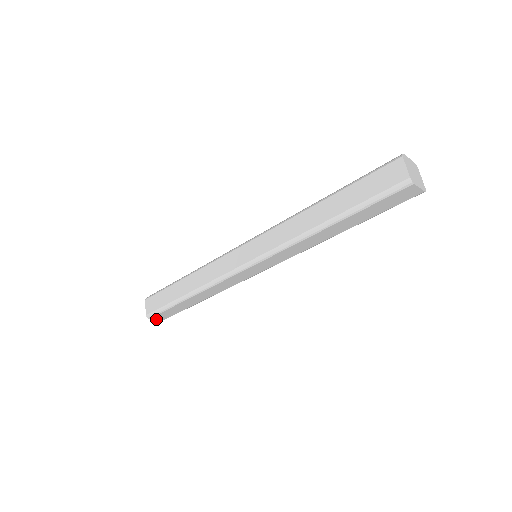
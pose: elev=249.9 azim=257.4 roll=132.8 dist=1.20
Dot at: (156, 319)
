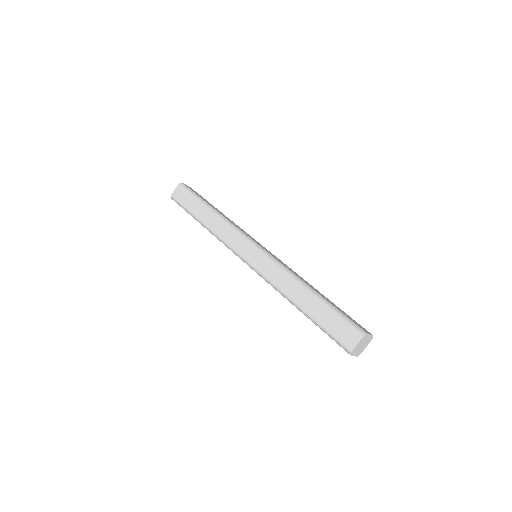
Dot at: occluded
